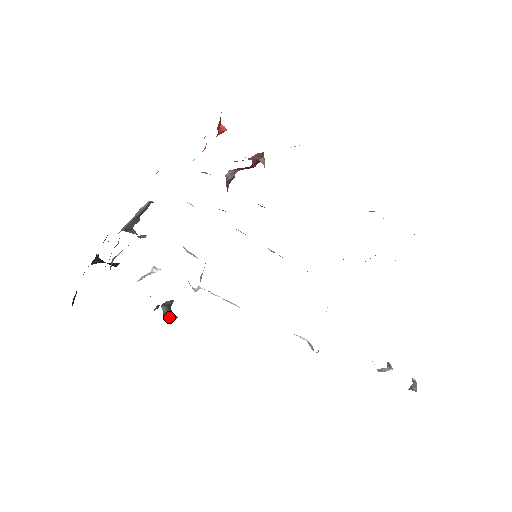
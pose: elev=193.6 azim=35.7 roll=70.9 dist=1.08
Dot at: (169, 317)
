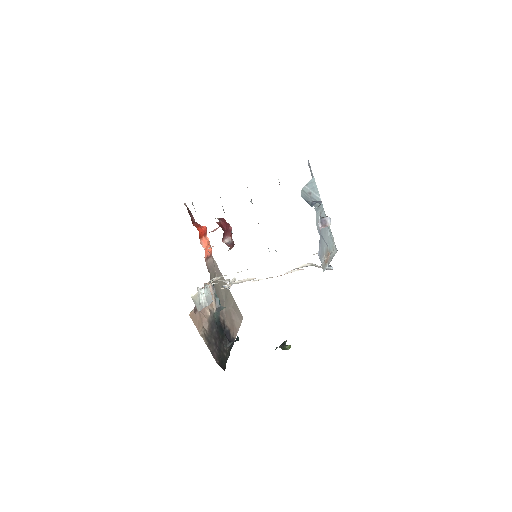
Dot at: (284, 348)
